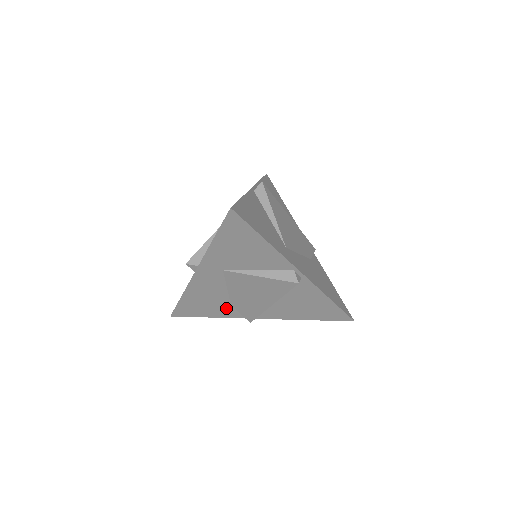
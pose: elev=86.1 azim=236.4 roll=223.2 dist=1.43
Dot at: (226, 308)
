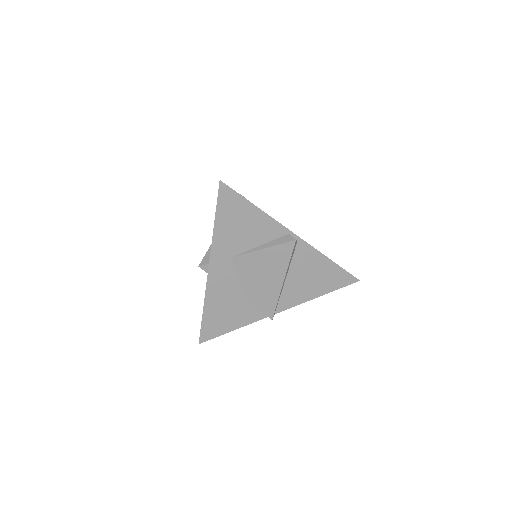
Dot at: (246, 310)
